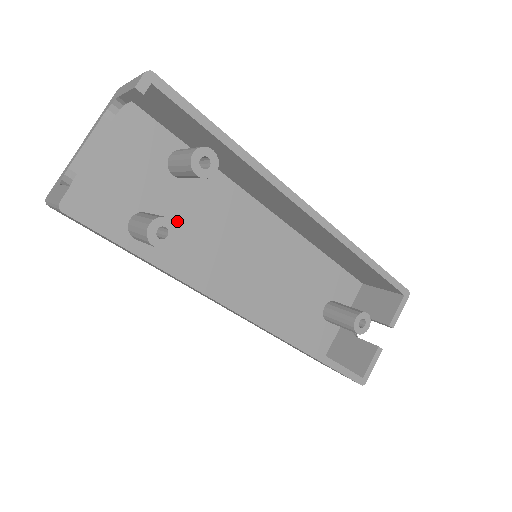
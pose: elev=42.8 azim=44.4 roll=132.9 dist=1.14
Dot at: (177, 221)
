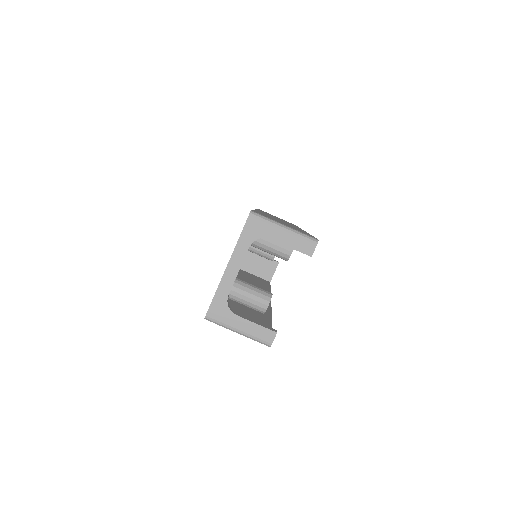
Dot at: occluded
